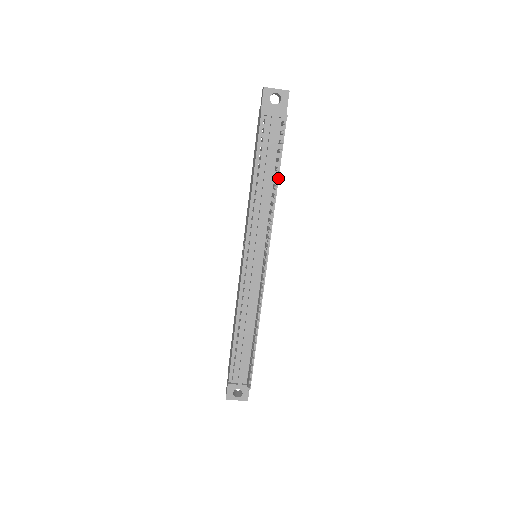
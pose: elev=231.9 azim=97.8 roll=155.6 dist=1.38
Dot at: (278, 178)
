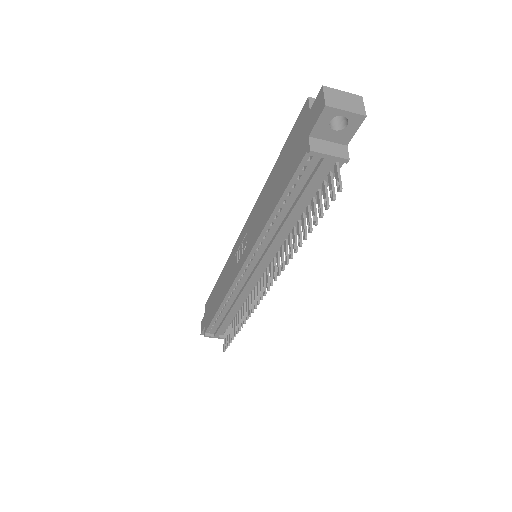
Dot at: occluded
